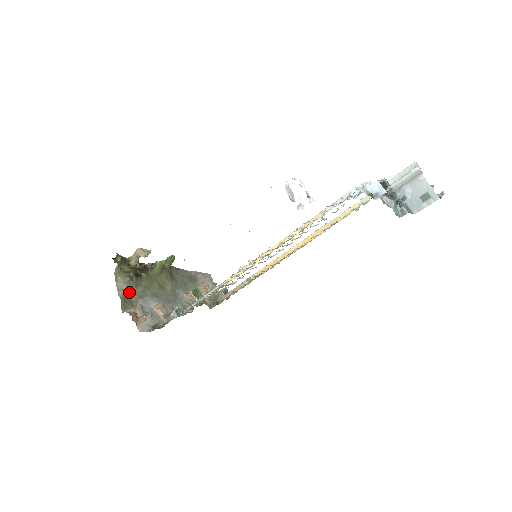
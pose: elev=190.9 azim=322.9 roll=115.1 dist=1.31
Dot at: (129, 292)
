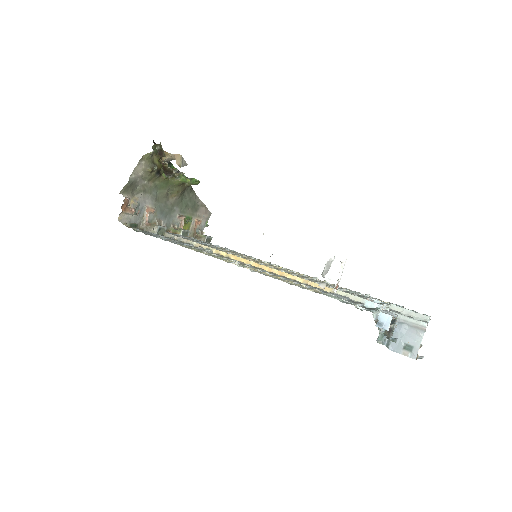
Dot at: (140, 180)
